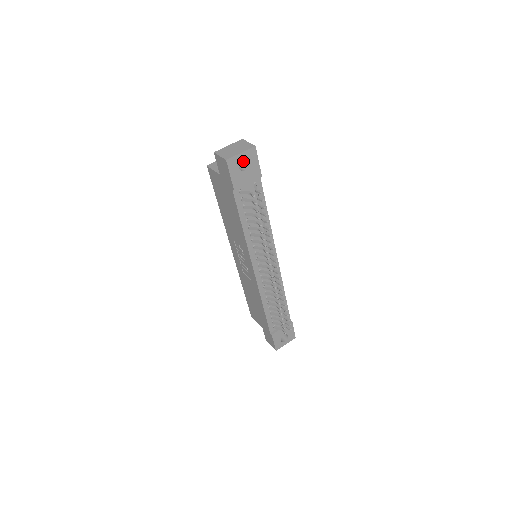
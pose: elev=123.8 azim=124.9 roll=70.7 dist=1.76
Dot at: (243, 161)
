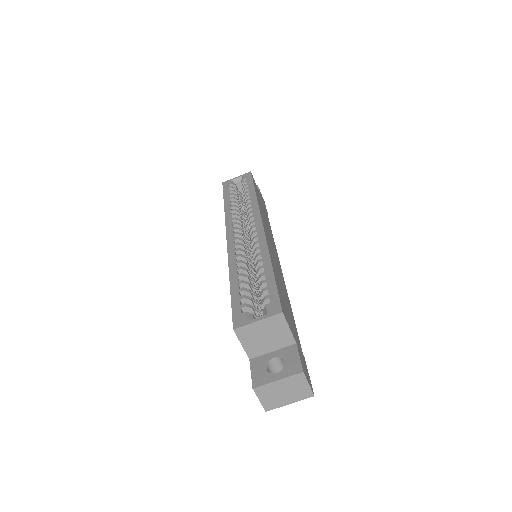
Dot at: occluded
